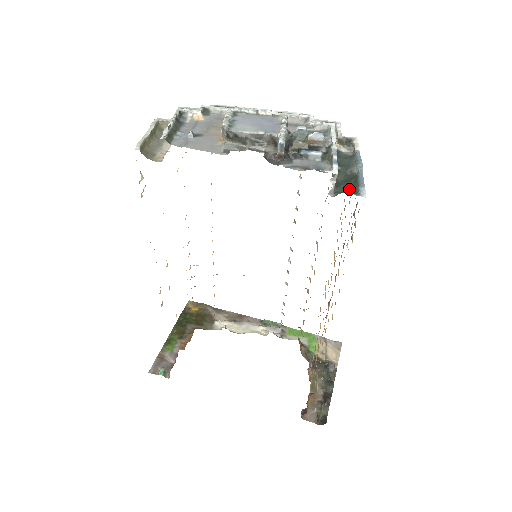
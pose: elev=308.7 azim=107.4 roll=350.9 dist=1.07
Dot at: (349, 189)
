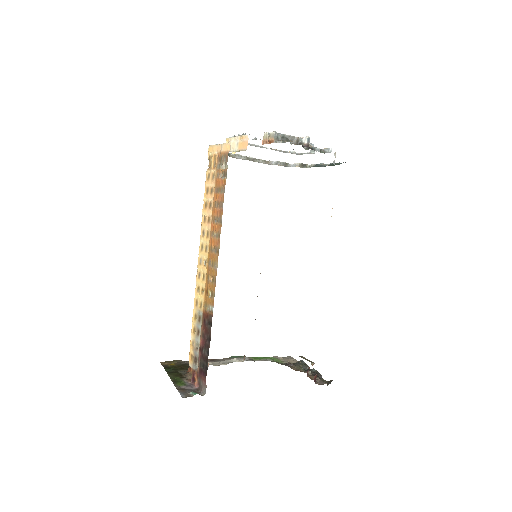
Dot at: occluded
